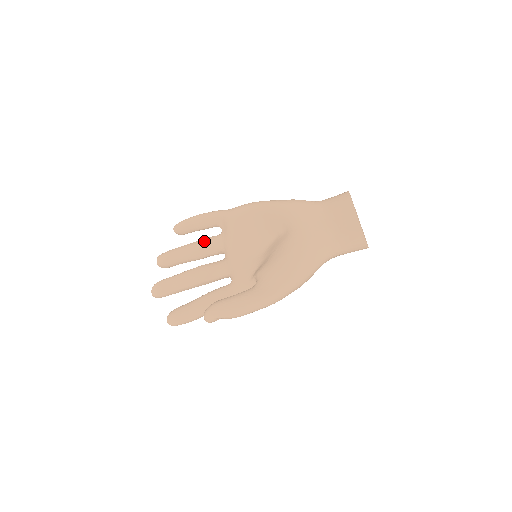
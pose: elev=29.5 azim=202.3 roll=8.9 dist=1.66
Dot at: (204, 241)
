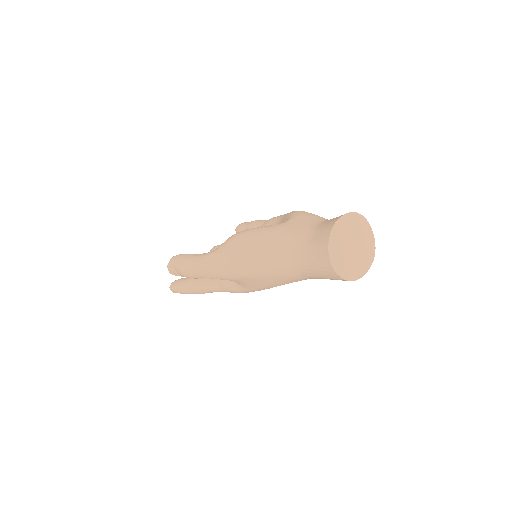
Dot at: occluded
